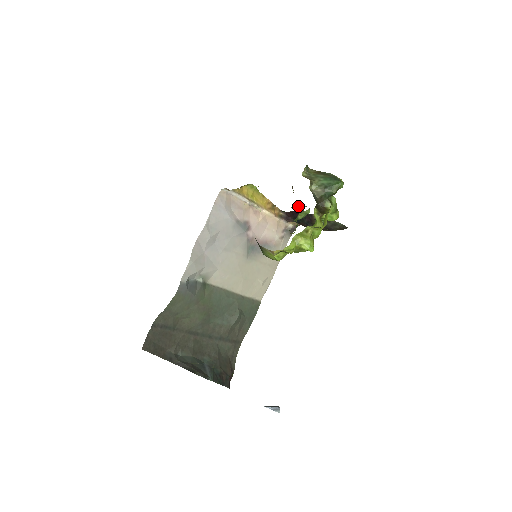
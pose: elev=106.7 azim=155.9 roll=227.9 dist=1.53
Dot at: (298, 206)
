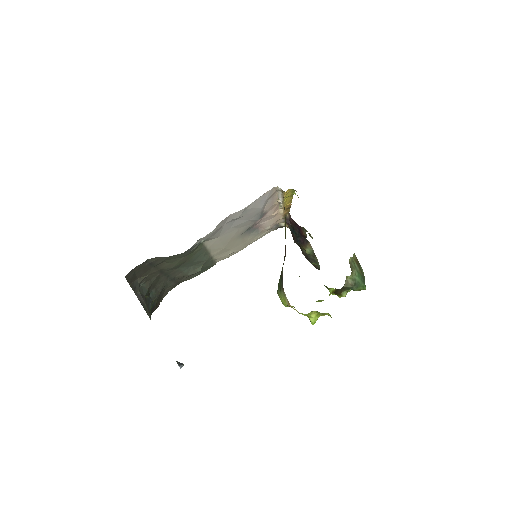
Dot at: (307, 231)
